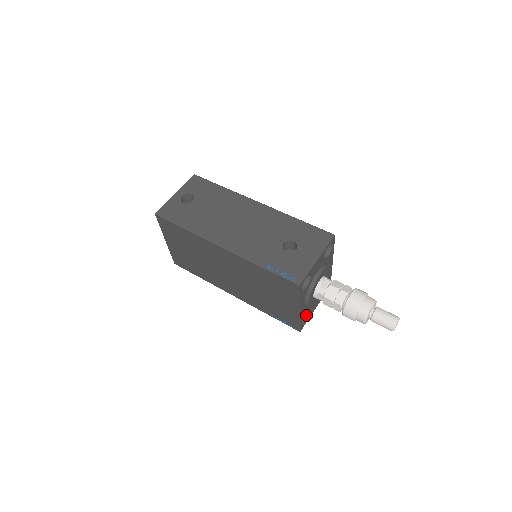
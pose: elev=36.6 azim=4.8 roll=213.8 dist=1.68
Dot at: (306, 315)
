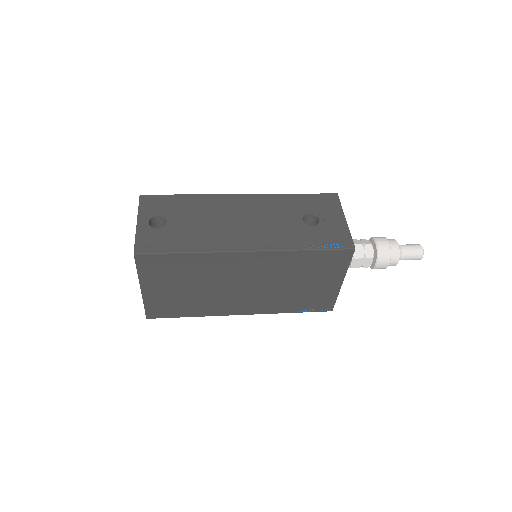
Dot at: occluded
